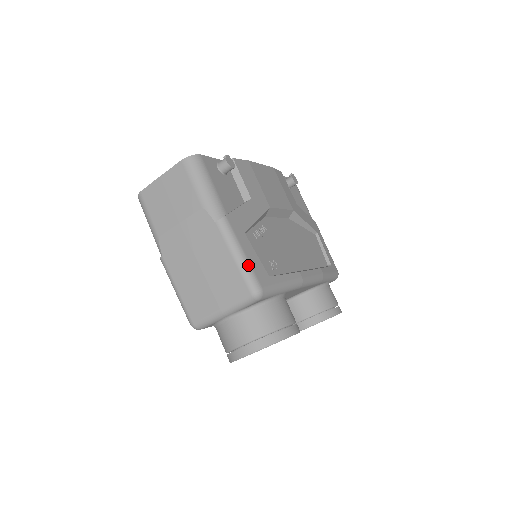
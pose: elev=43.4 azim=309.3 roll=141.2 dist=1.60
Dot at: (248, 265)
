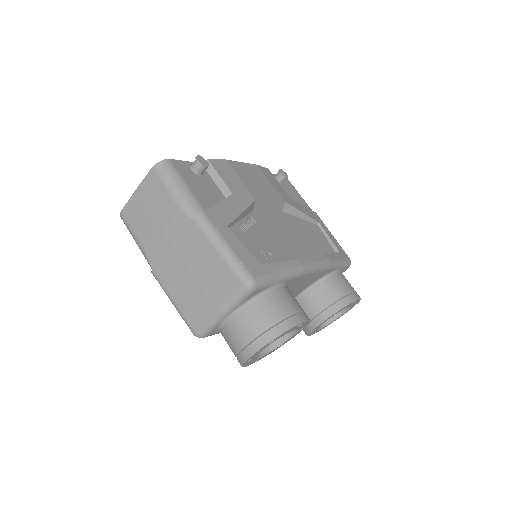
Dot at: (235, 257)
